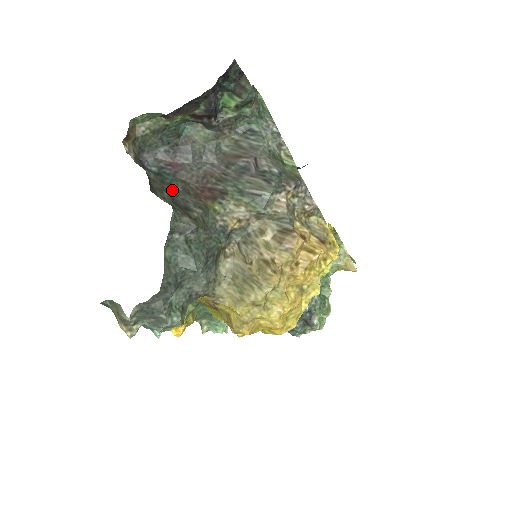
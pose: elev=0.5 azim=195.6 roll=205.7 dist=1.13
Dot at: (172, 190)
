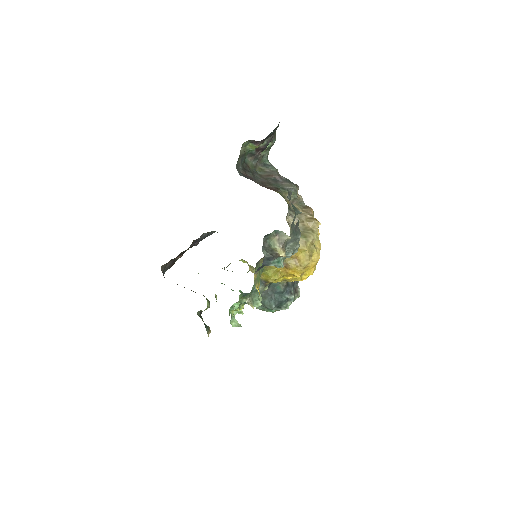
Dot at: occluded
